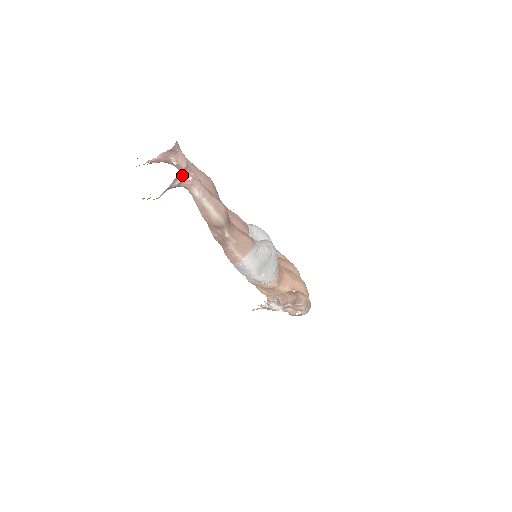
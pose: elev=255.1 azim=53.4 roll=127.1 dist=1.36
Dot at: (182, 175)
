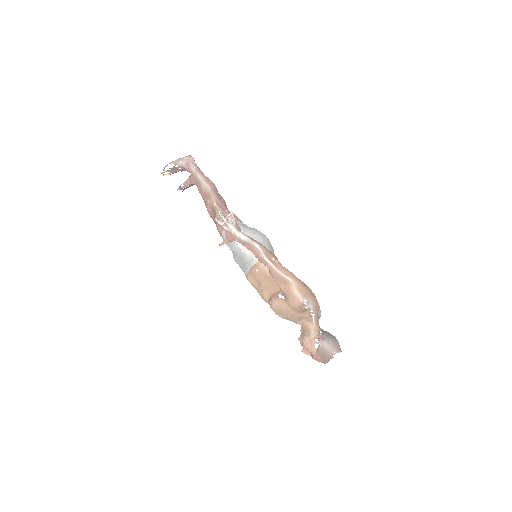
Dot at: (186, 160)
